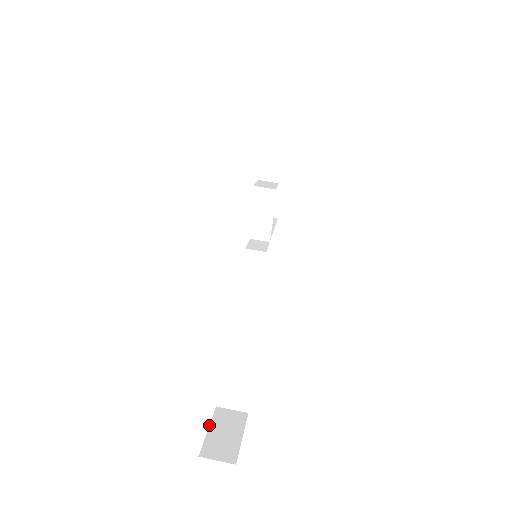
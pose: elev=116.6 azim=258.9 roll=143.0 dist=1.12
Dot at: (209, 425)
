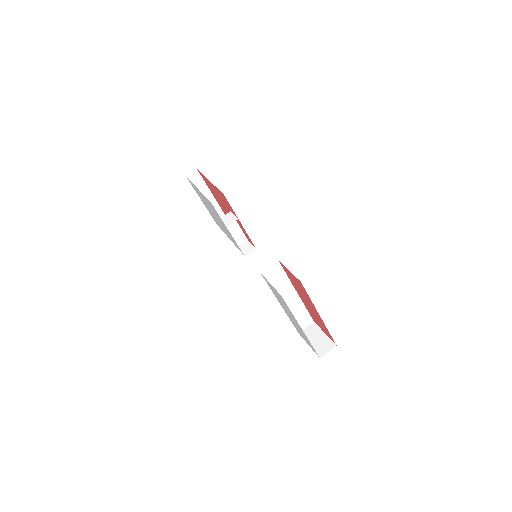
Dot at: (307, 343)
